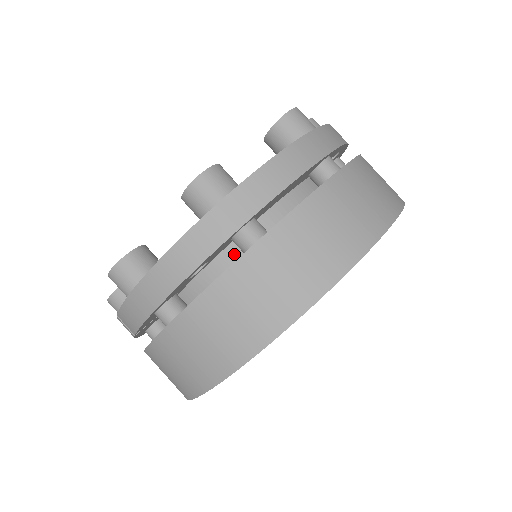
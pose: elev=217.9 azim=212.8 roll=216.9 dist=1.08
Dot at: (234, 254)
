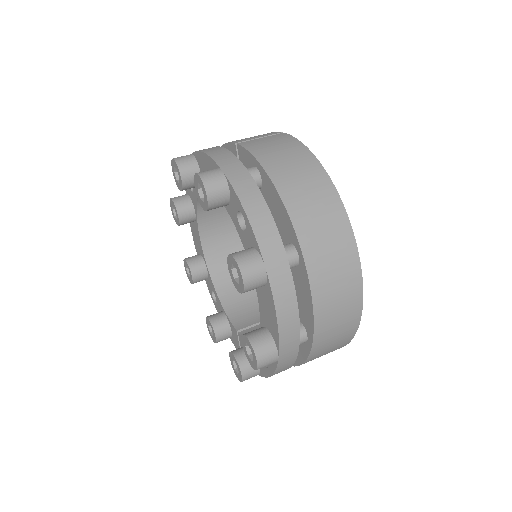
Dot at: occluded
